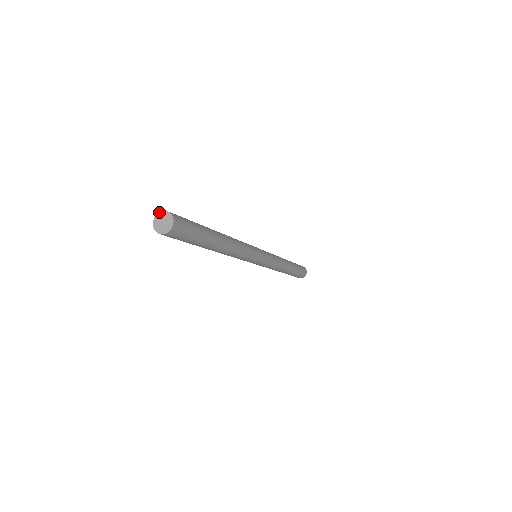
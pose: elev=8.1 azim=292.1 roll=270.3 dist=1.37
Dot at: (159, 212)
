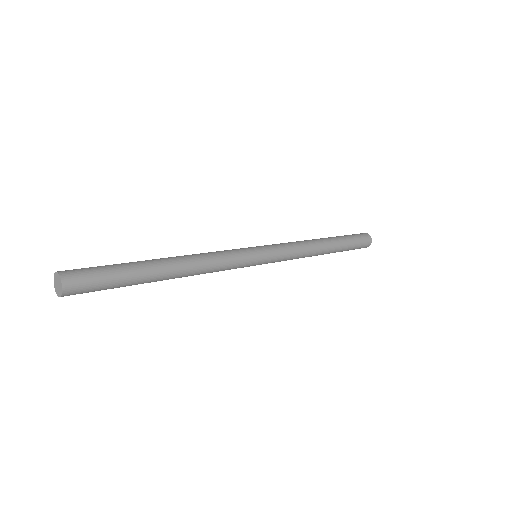
Dot at: (55, 272)
